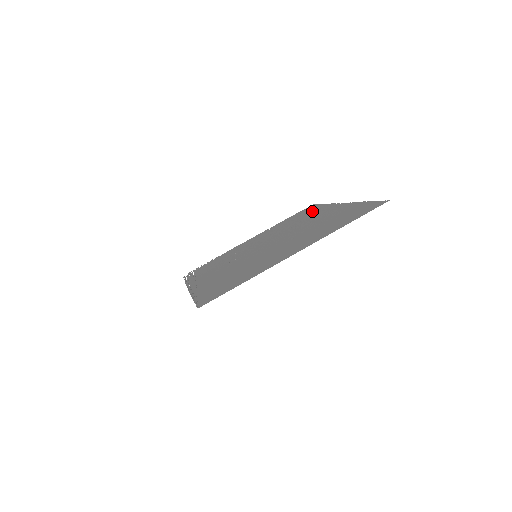
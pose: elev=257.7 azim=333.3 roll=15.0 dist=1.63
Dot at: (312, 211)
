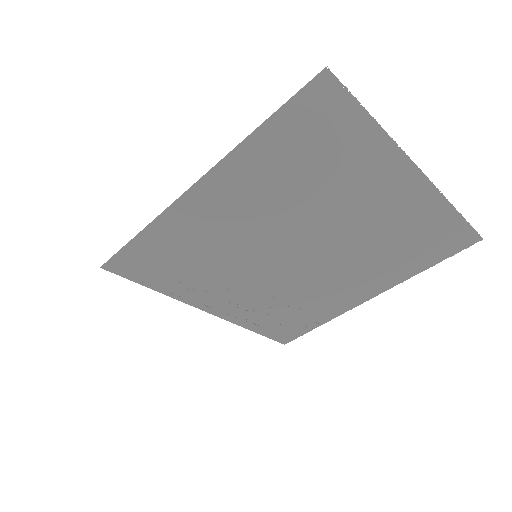
Dot at: (428, 226)
